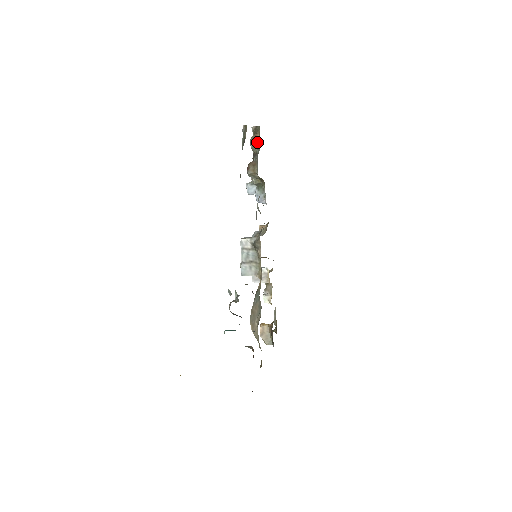
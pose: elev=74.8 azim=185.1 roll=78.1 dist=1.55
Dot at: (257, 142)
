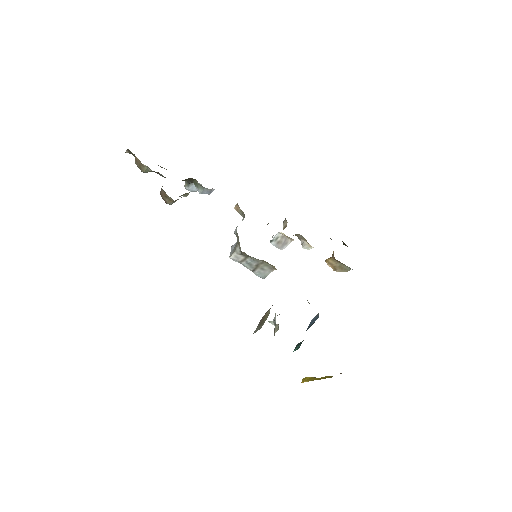
Dot at: (144, 167)
